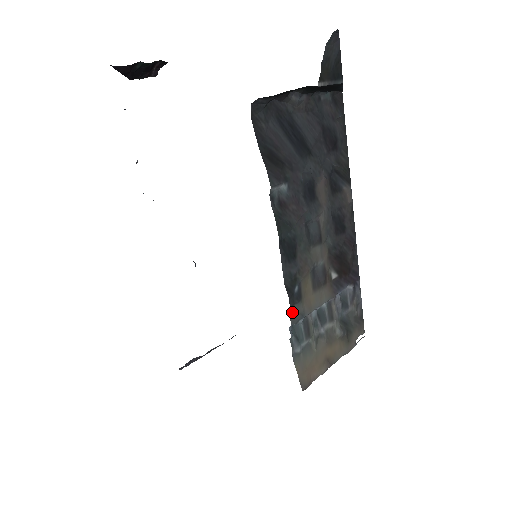
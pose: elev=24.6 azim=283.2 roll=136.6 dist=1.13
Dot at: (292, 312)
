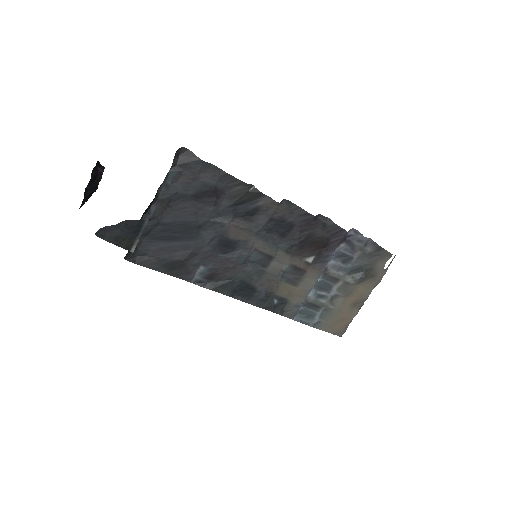
Dot at: (285, 313)
